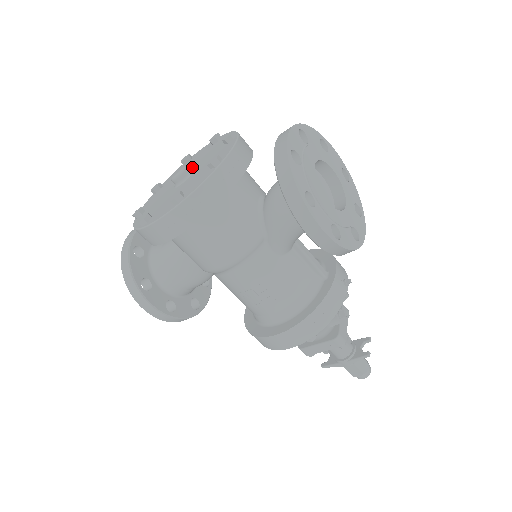
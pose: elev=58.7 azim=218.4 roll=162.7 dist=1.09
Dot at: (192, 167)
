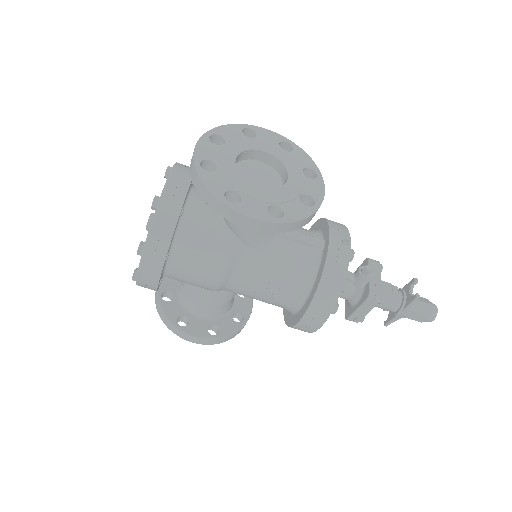
Dot at: occluded
